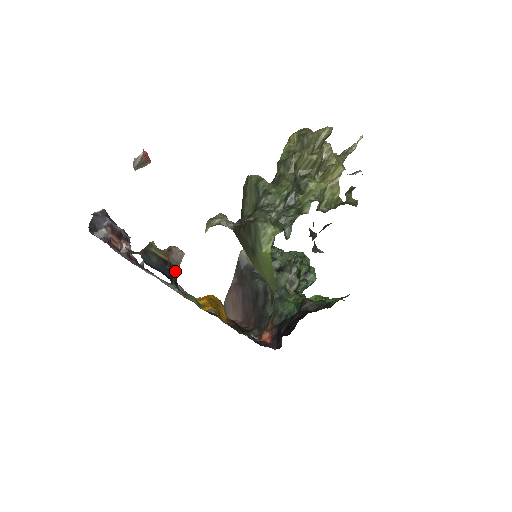
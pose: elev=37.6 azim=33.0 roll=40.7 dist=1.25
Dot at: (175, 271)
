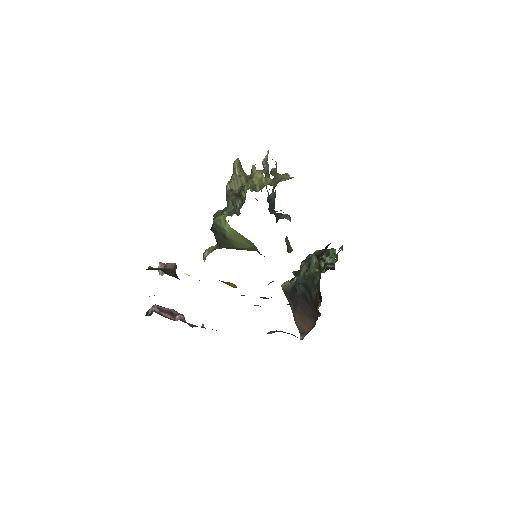
Dot at: (169, 271)
